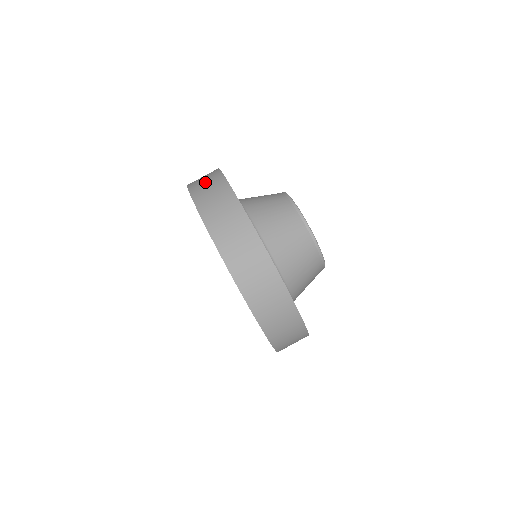
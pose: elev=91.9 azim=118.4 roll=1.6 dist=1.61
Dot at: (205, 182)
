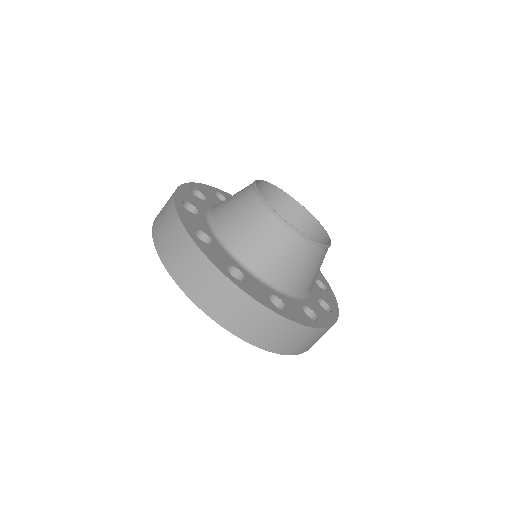
Dot at: (162, 215)
